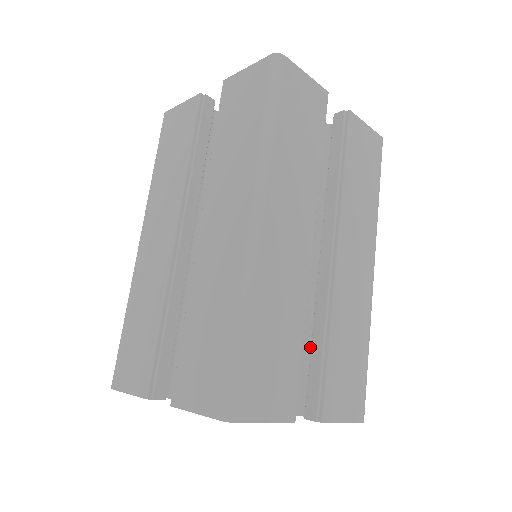
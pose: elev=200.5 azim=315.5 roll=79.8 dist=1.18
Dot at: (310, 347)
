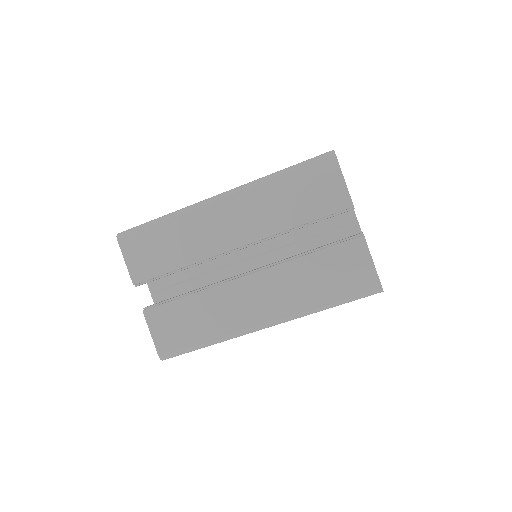
Dot at: occluded
